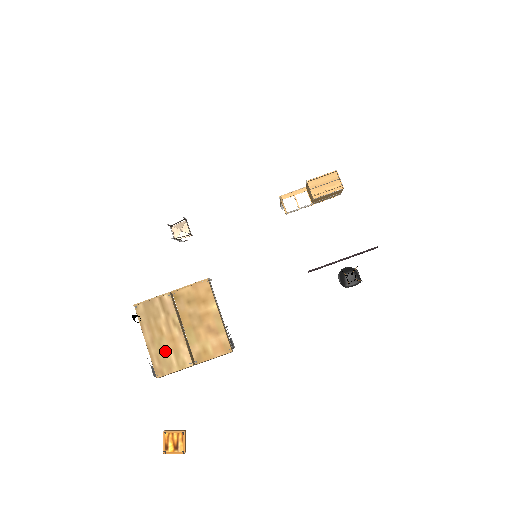
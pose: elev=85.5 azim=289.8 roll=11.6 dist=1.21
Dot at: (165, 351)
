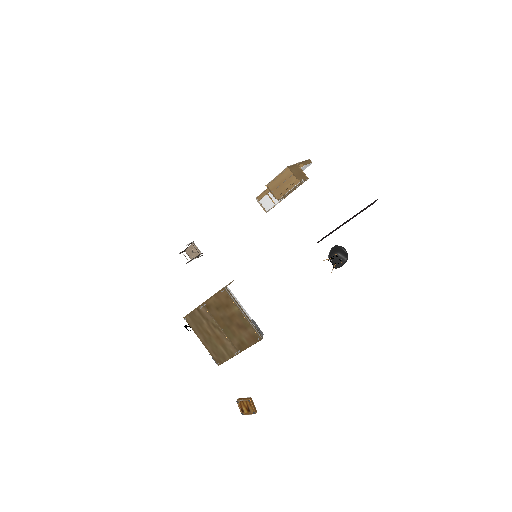
Dot at: (216, 346)
